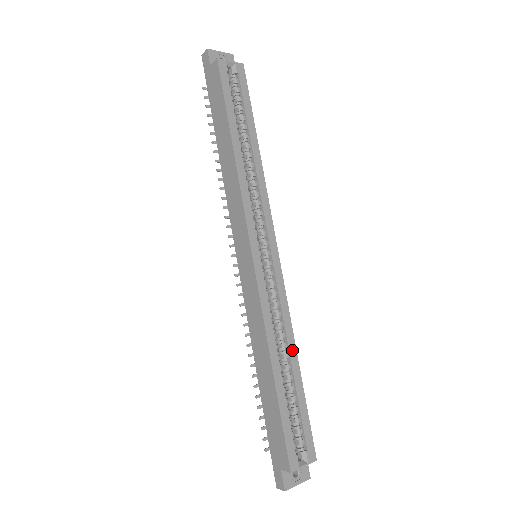
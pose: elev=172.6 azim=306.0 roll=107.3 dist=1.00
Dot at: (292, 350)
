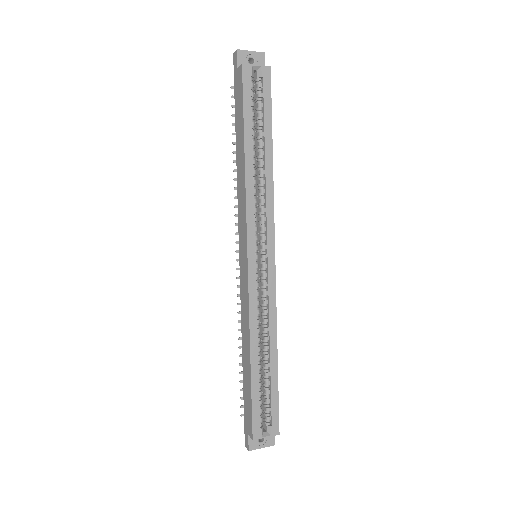
Dot at: (273, 344)
